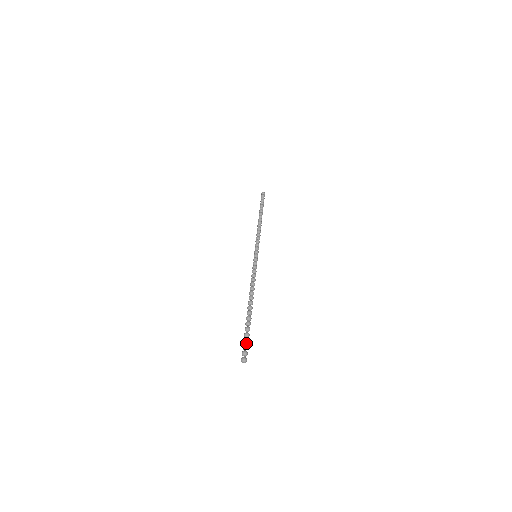
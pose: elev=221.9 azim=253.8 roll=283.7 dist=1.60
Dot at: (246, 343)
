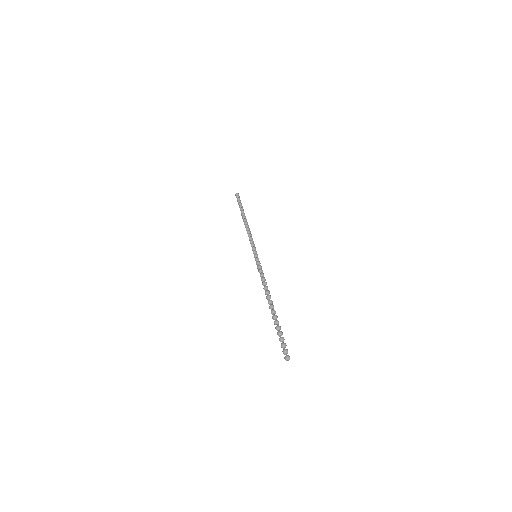
Dot at: (282, 341)
